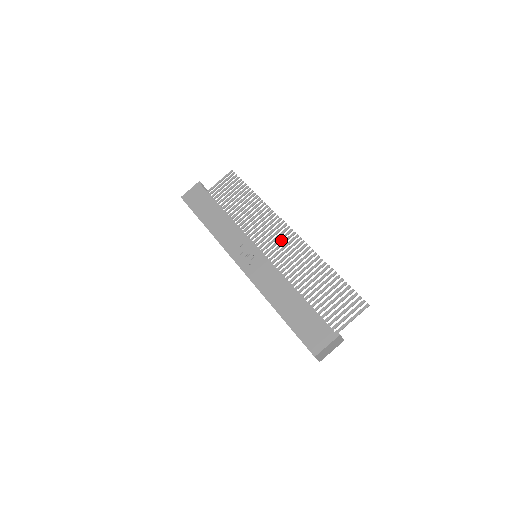
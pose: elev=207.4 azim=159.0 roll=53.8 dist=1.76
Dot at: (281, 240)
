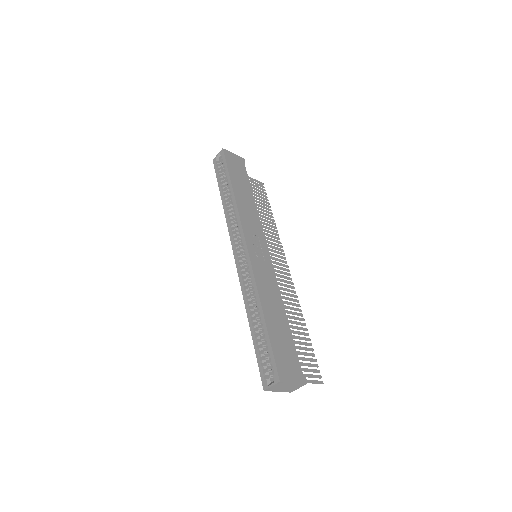
Dot at: (278, 268)
